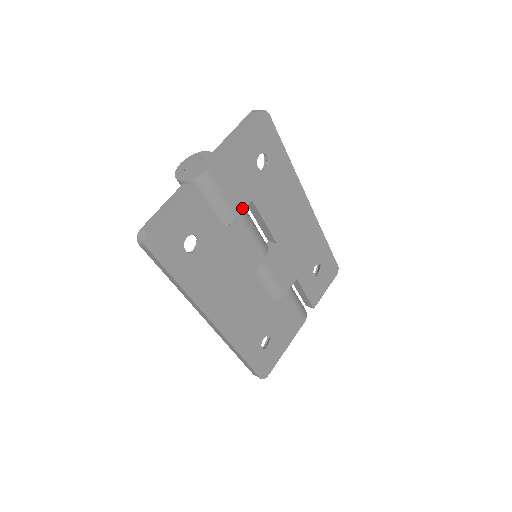
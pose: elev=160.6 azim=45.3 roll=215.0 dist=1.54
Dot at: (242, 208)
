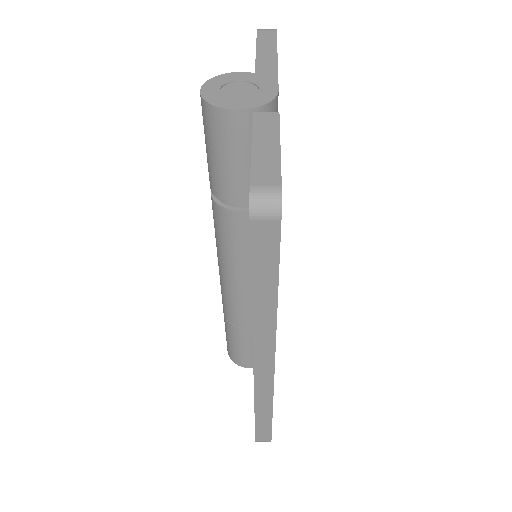
Dot at: occluded
